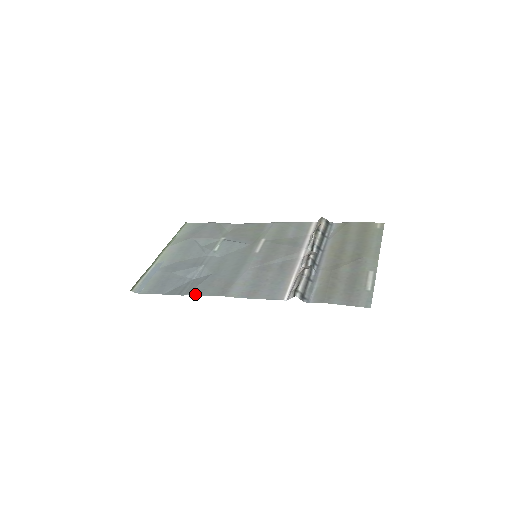
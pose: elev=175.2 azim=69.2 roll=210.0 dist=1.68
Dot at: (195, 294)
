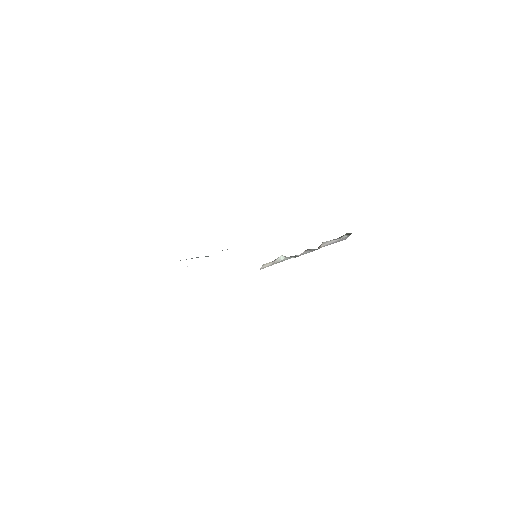
Dot at: occluded
